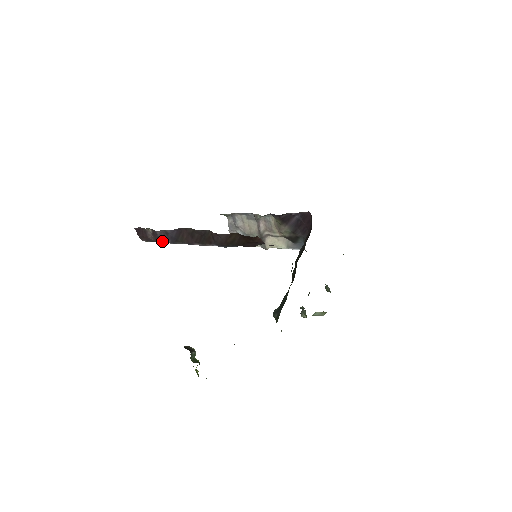
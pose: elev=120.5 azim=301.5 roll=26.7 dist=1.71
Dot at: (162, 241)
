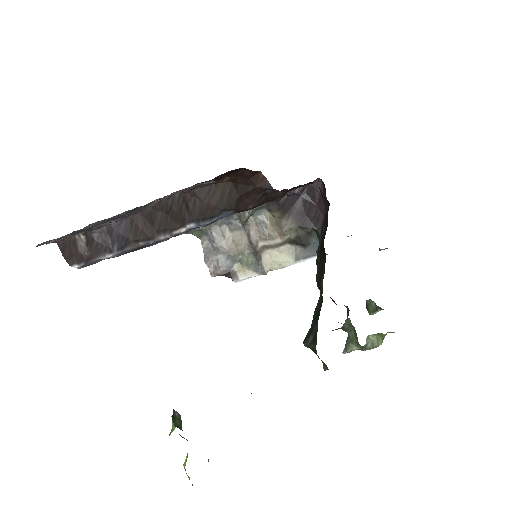
Dot at: (103, 253)
